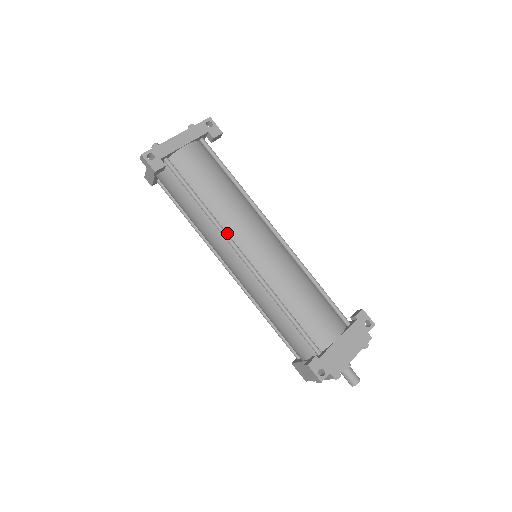
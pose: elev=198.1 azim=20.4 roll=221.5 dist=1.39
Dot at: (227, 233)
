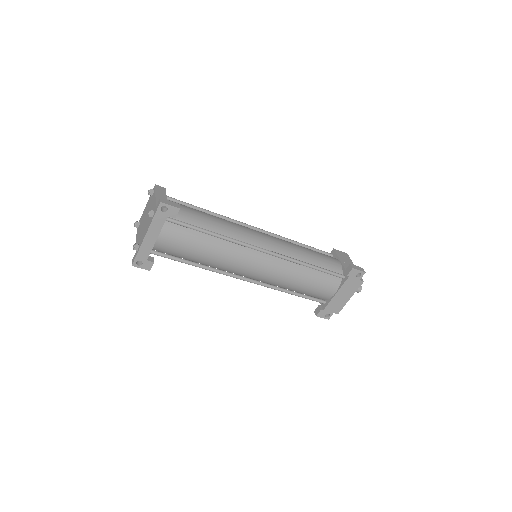
Dot at: occluded
